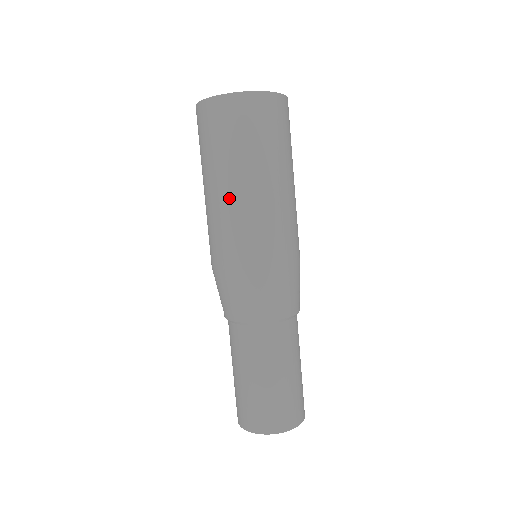
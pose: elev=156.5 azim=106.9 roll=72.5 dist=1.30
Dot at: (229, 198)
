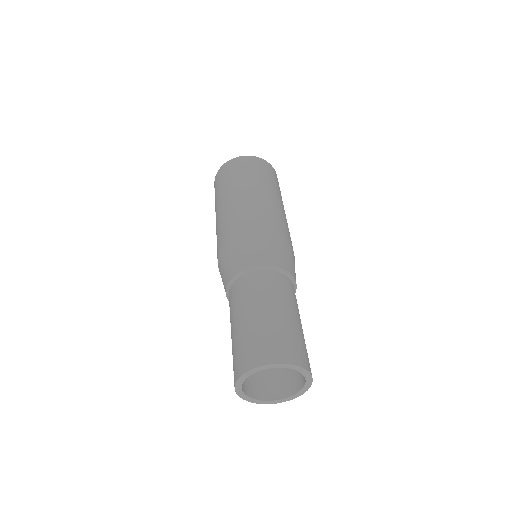
Dot at: (230, 203)
